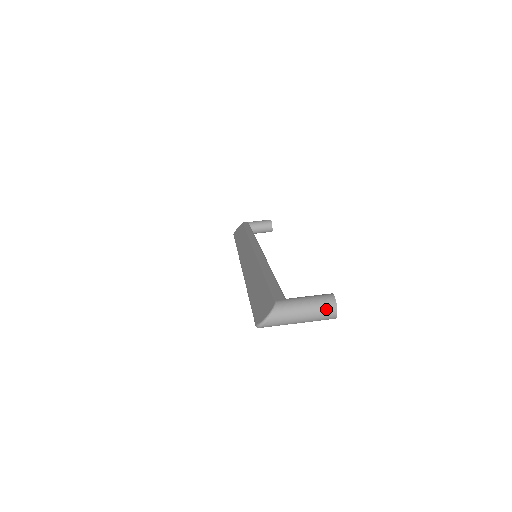
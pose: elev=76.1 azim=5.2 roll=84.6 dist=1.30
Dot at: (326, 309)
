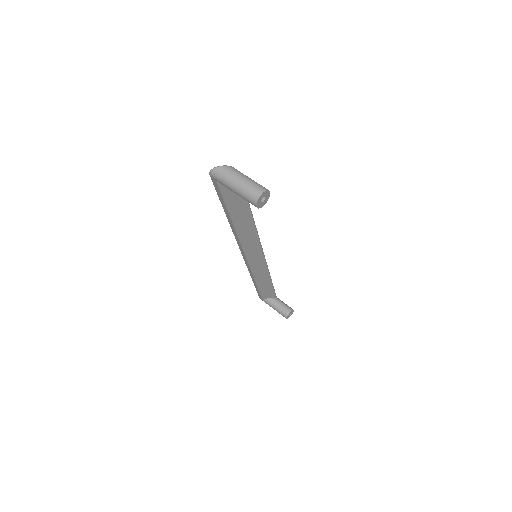
Dot at: (257, 188)
